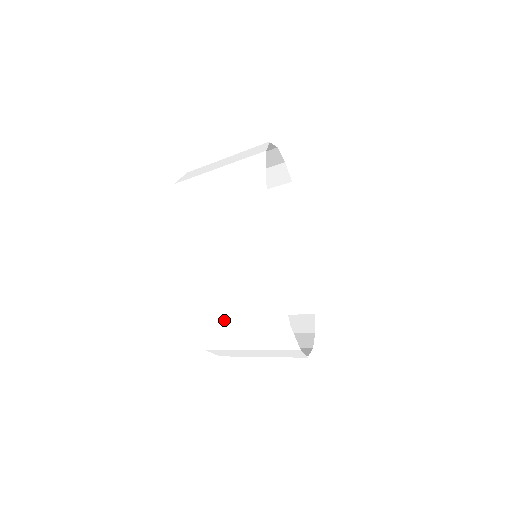
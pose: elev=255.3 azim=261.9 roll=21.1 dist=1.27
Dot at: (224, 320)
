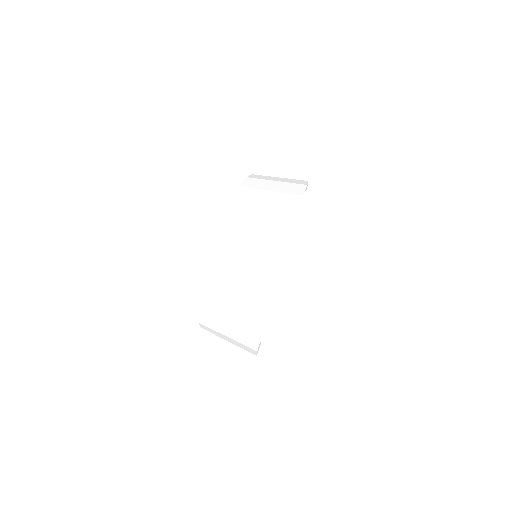
Dot at: (222, 338)
